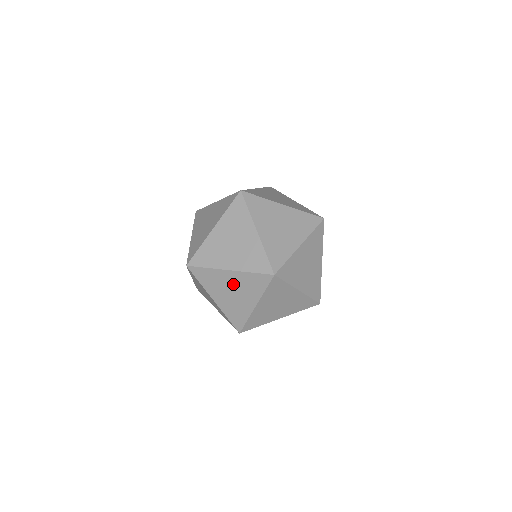
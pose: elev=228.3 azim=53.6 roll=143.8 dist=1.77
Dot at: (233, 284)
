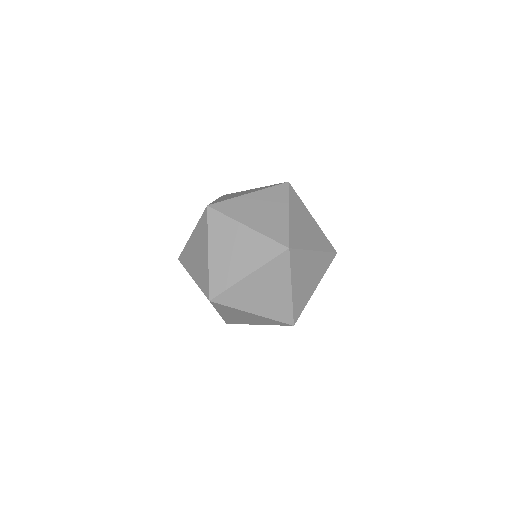
Dot at: (249, 317)
